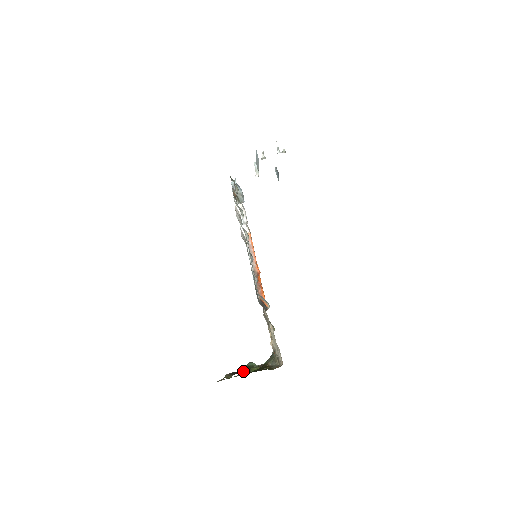
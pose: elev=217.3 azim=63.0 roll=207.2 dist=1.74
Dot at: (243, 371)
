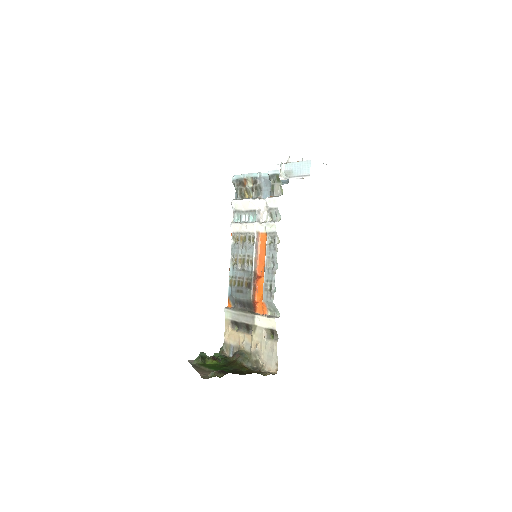
Dot at: (198, 361)
